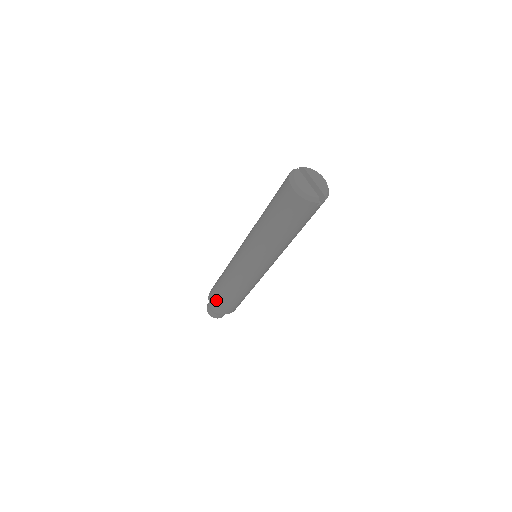
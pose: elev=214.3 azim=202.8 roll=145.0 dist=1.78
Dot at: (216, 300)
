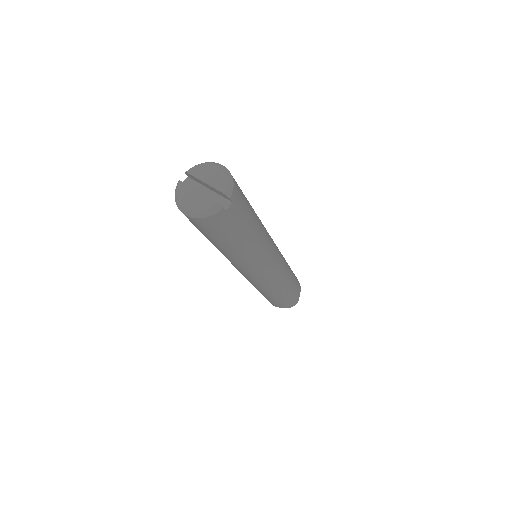
Dot at: (269, 301)
